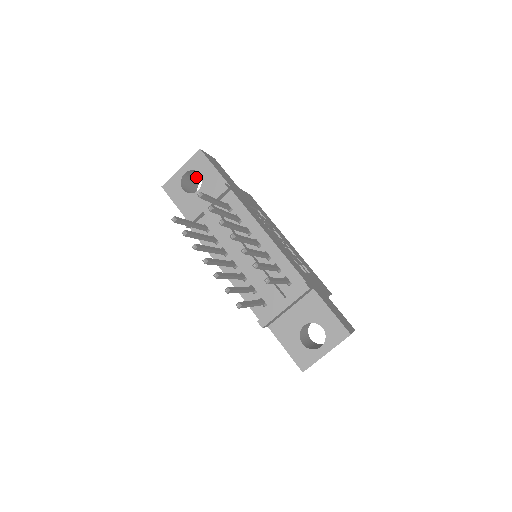
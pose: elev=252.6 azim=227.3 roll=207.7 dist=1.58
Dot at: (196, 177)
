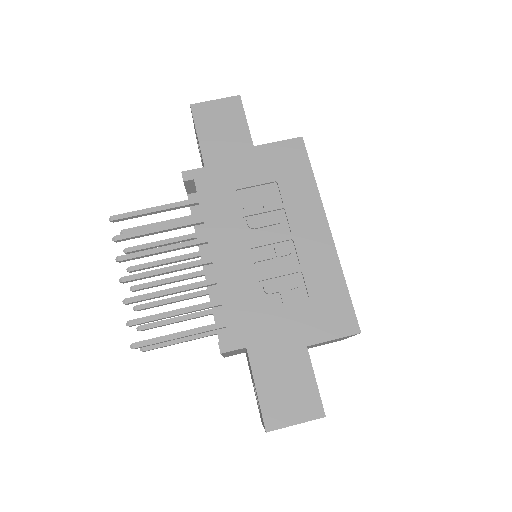
Dot at: occluded
